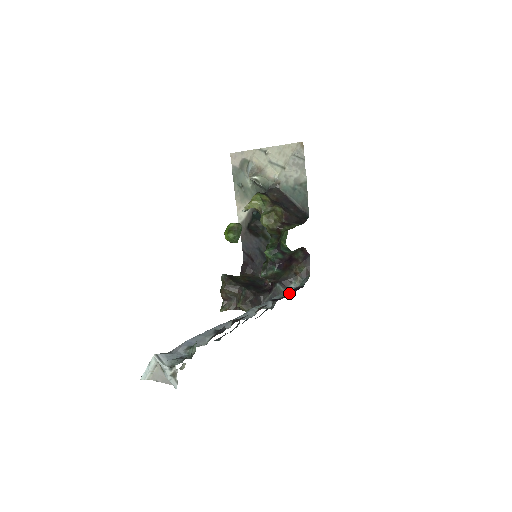
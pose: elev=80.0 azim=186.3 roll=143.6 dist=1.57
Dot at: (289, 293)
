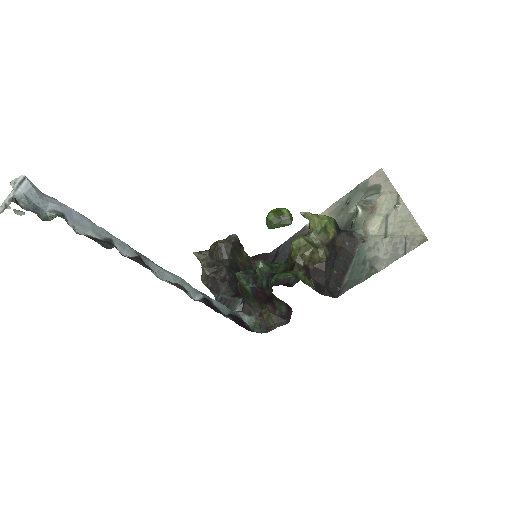
Dot at: (230, 316)
